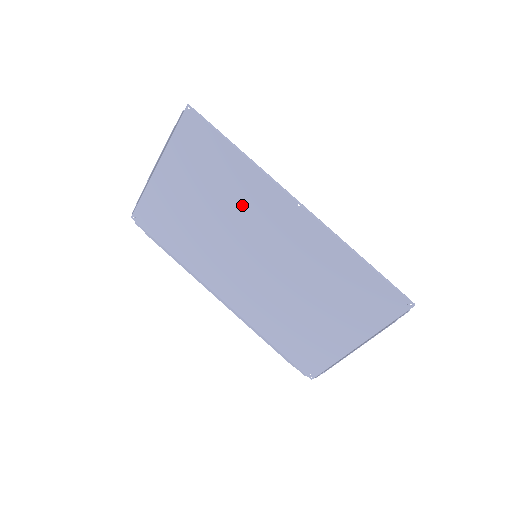
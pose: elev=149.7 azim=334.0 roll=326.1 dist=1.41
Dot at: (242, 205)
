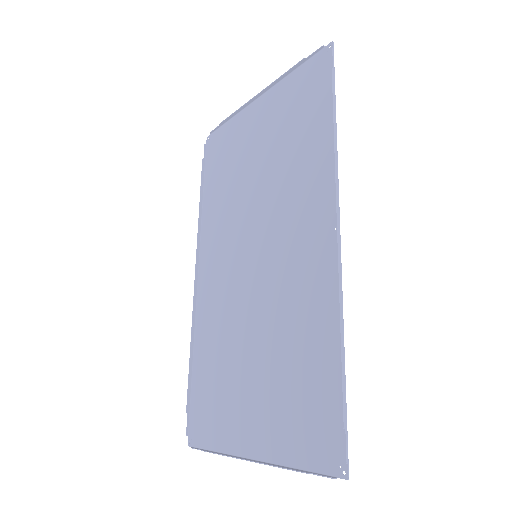
Dot at: (289, 187)
